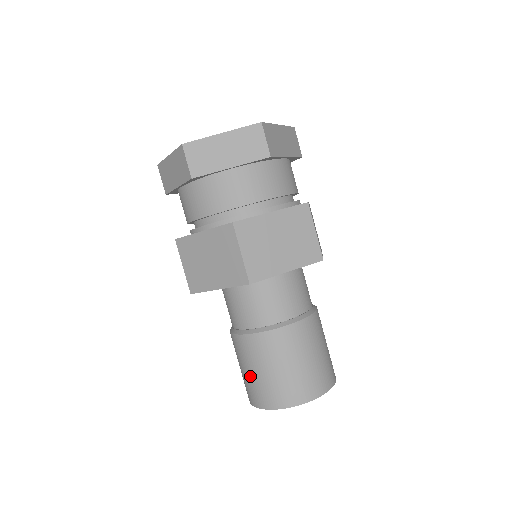
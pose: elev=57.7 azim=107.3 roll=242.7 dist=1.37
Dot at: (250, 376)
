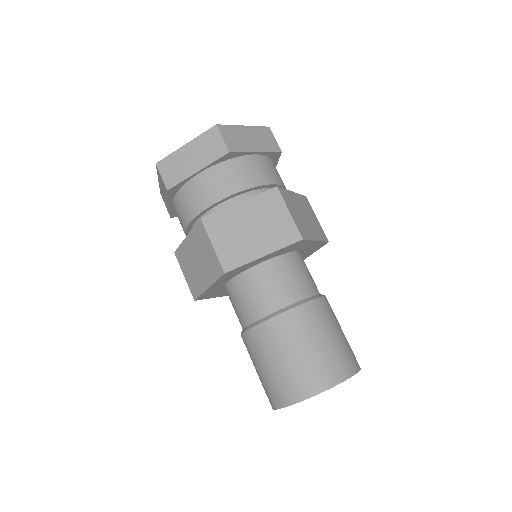
Dot at: (260, 375)
